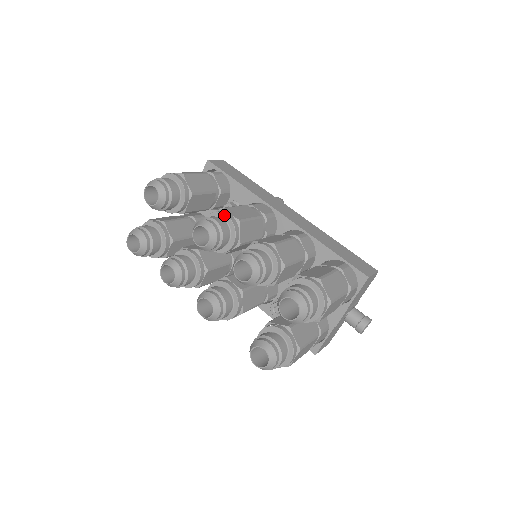
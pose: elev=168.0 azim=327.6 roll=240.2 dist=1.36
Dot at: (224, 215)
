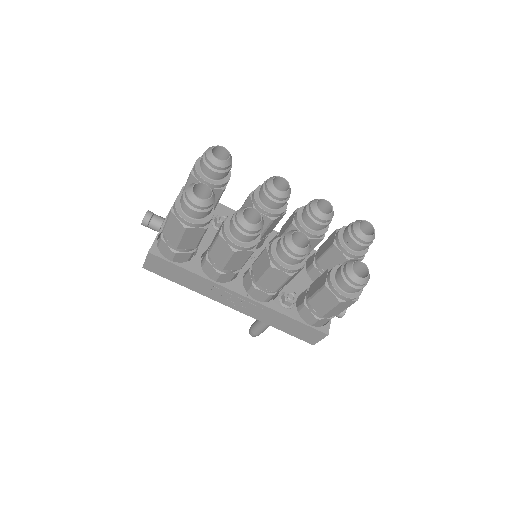
Dot at: occluded
